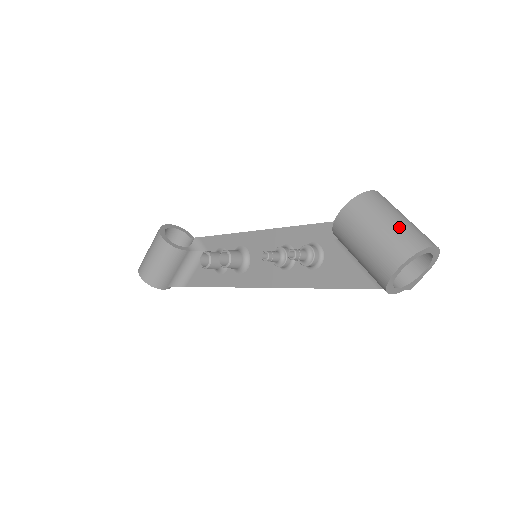
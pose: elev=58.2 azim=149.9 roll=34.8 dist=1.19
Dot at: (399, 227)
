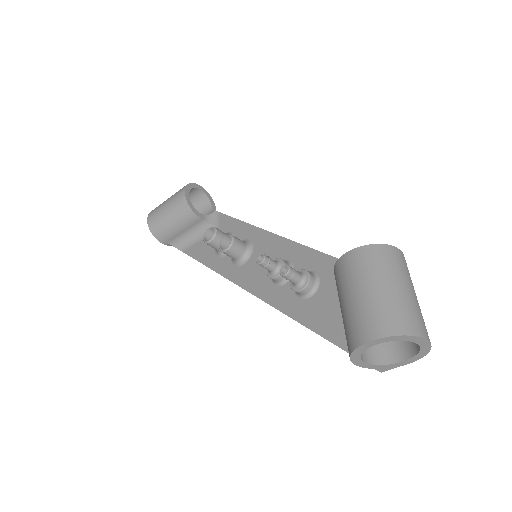
Dot at: (400, 298)
